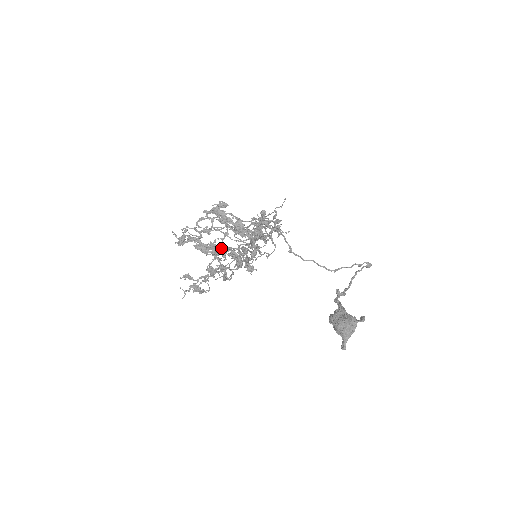
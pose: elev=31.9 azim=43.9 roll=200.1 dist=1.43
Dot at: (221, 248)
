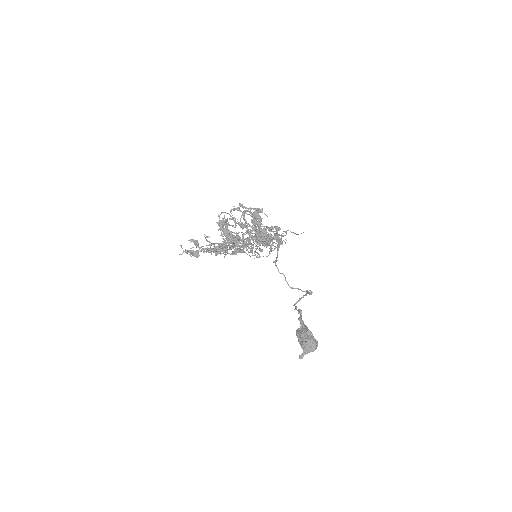
Dot at: (241, 241)
